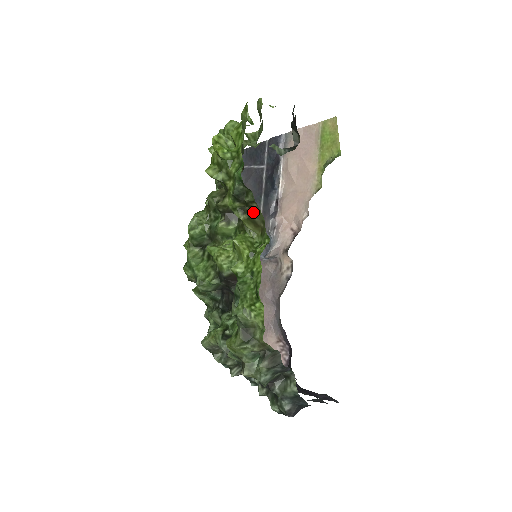
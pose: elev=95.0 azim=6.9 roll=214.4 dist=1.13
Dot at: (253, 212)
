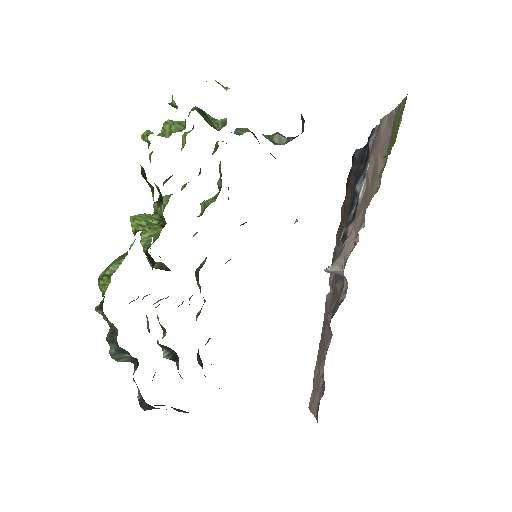
Dot at: occluded
